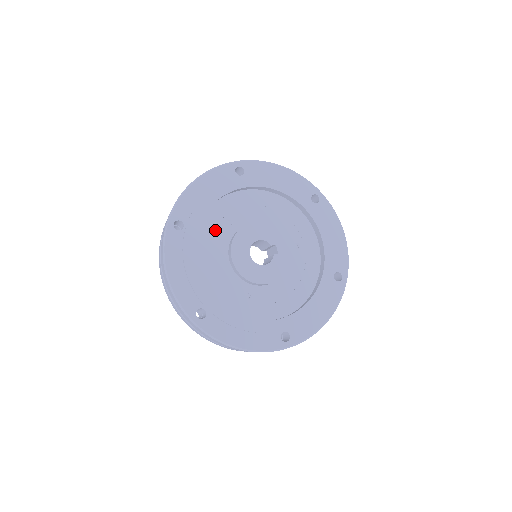
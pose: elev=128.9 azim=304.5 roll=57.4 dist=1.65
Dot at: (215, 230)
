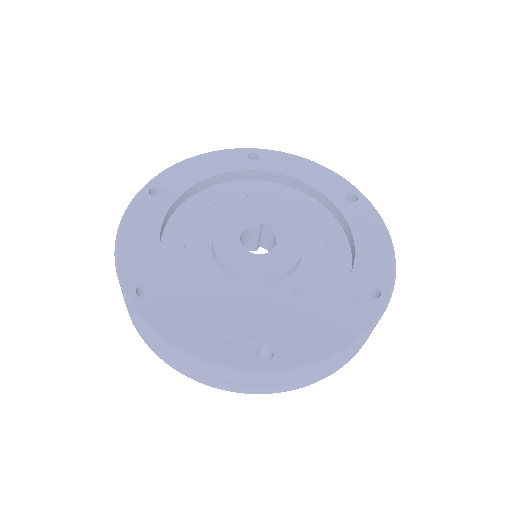
Dot at: (188, 265)
